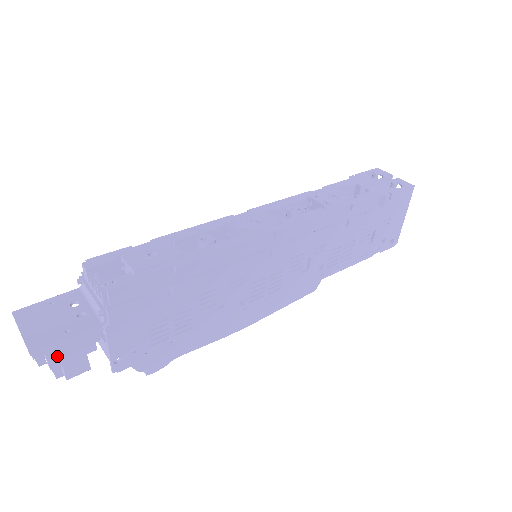
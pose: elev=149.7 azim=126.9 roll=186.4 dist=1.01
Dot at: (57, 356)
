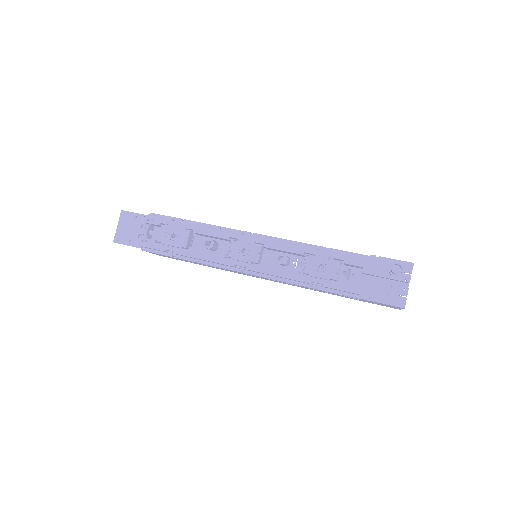
Dot at: occluded
